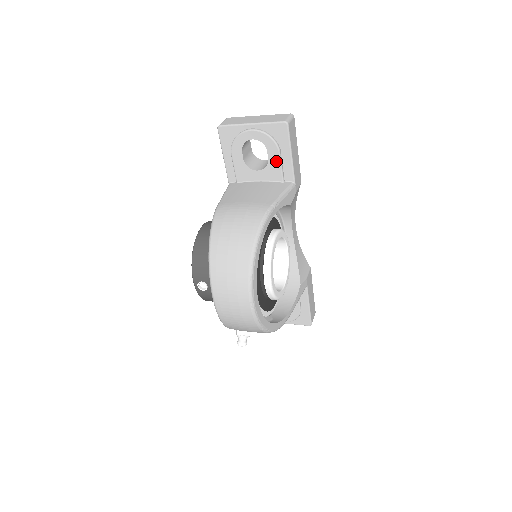
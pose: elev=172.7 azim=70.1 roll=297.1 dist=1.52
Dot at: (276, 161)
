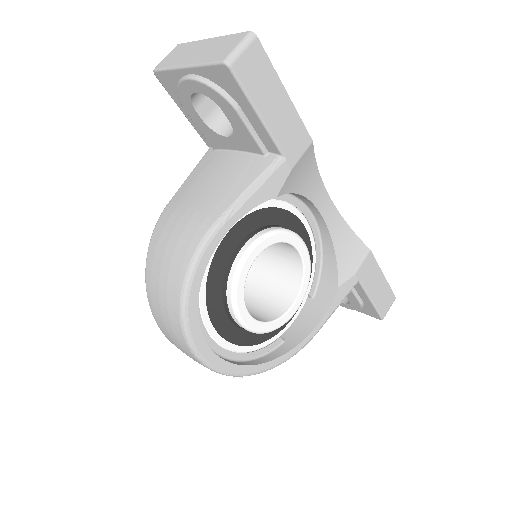
Dot at: (241, 125)
